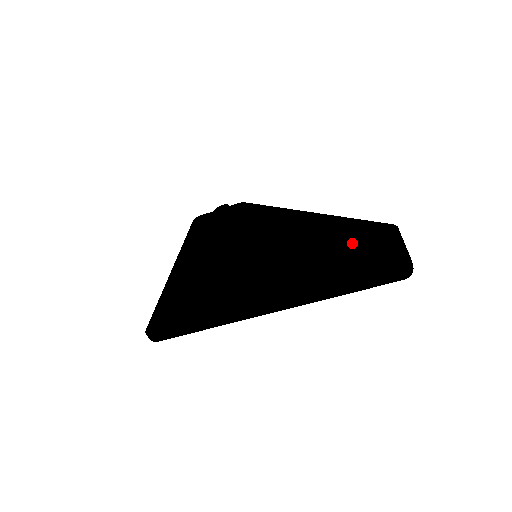
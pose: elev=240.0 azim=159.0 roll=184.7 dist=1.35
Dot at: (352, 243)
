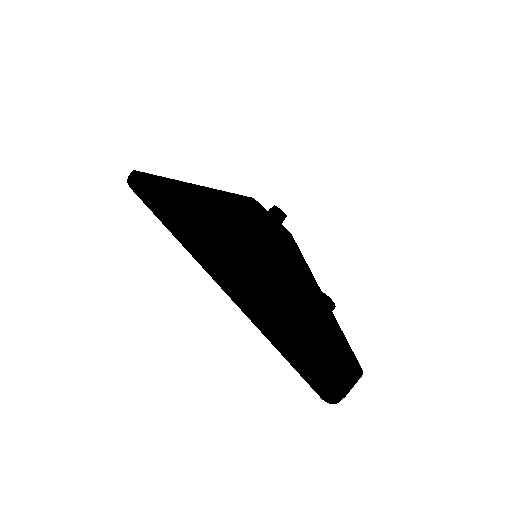
Dot at: (321, 338)
